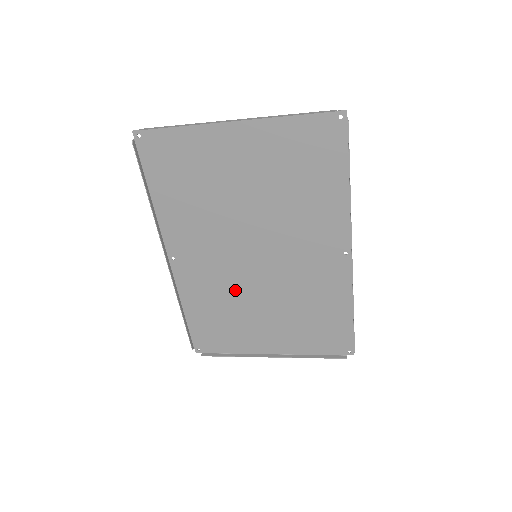
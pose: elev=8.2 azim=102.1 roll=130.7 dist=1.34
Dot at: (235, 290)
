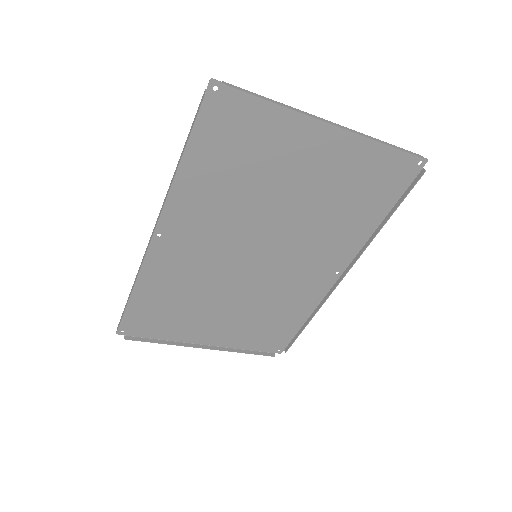
Dot at: (210, 282)
